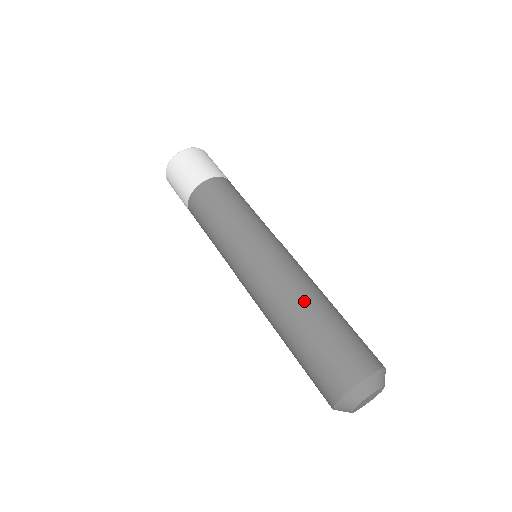
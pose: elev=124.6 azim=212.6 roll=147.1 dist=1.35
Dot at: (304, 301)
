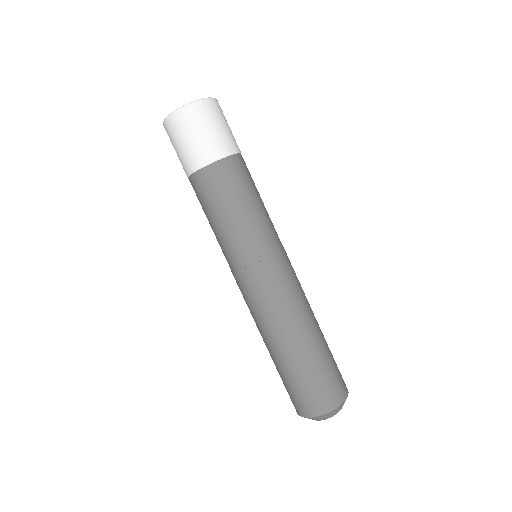
Dot at: (295, 335)
